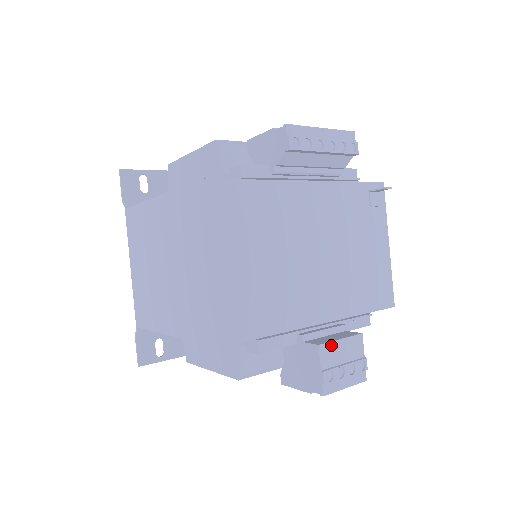
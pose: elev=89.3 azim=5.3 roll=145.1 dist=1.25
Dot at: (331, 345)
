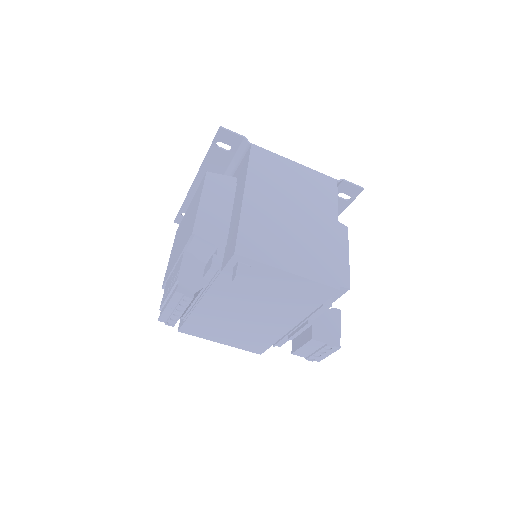
Dot at: (298, 351)
